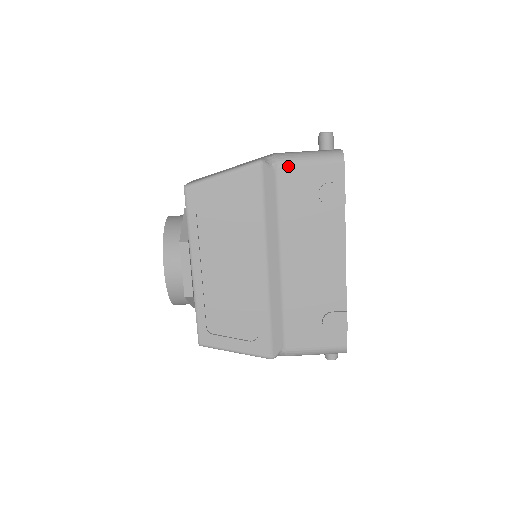
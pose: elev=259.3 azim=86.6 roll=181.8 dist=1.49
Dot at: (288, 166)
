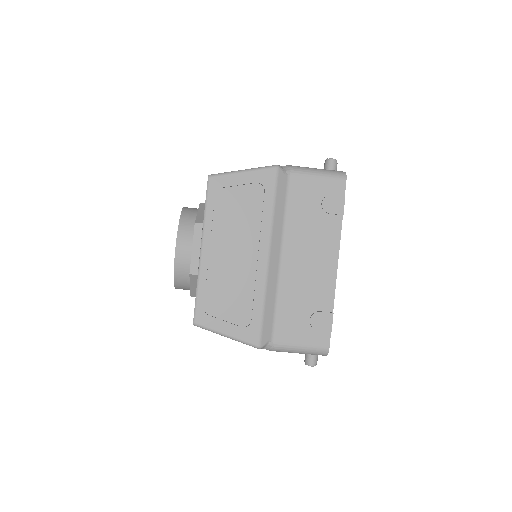
Dot at: (299, 175)
